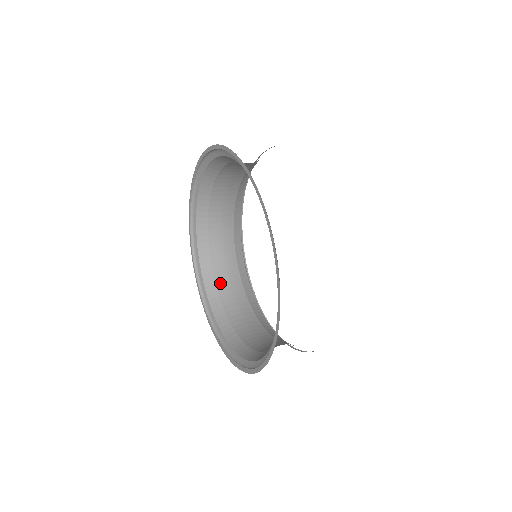
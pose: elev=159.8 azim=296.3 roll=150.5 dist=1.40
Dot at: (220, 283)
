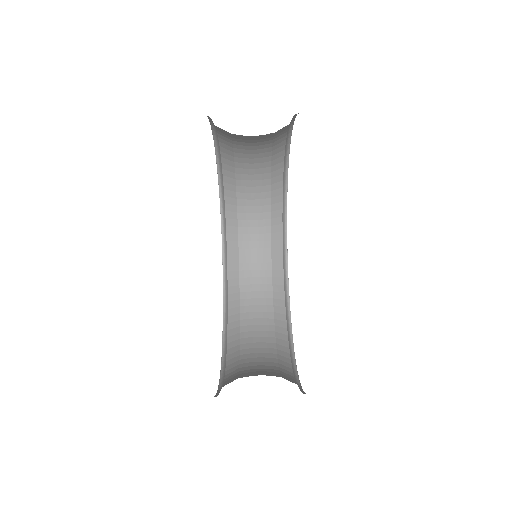
Dot at: (245, 291)
